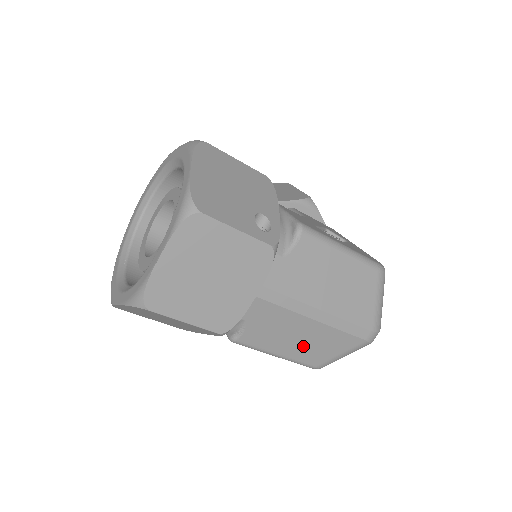
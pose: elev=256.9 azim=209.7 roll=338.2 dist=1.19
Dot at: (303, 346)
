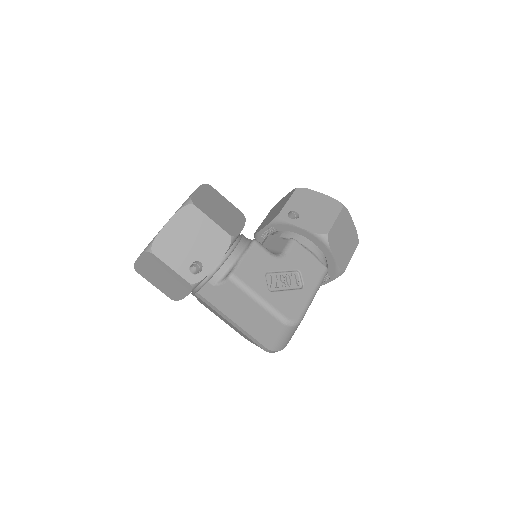
Dot at: occluded
